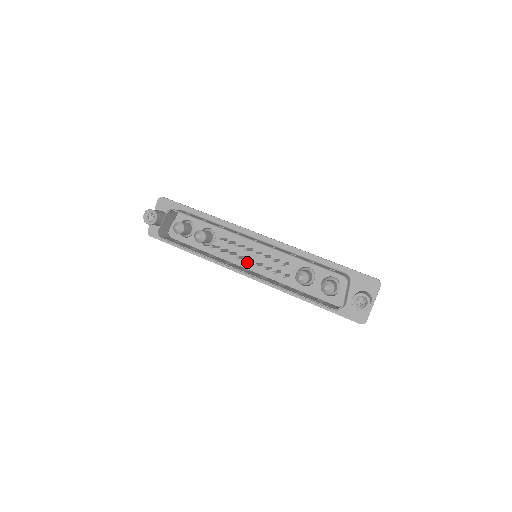
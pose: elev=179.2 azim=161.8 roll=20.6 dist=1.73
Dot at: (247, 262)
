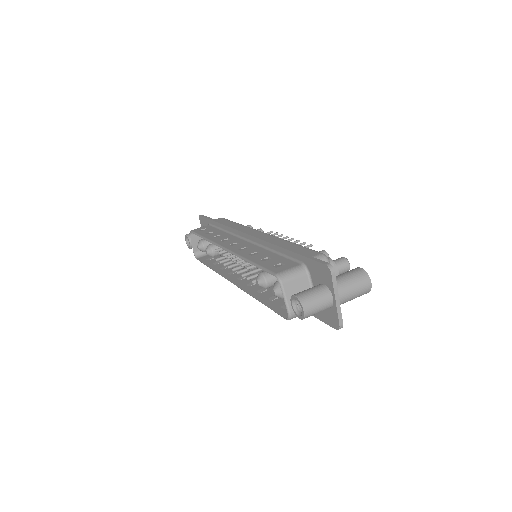
Dot at: occluded
